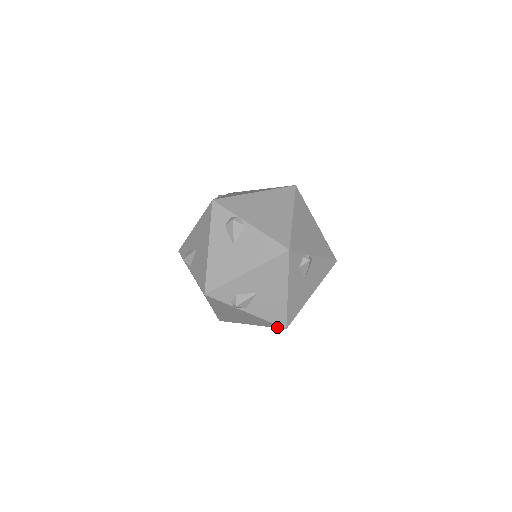
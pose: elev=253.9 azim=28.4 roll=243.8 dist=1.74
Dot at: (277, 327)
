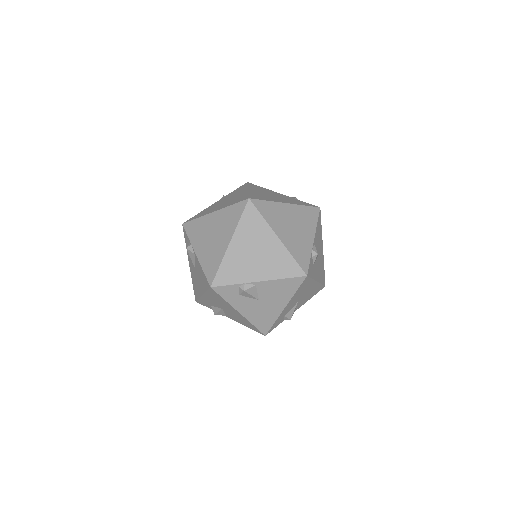
Dot at: occluded
